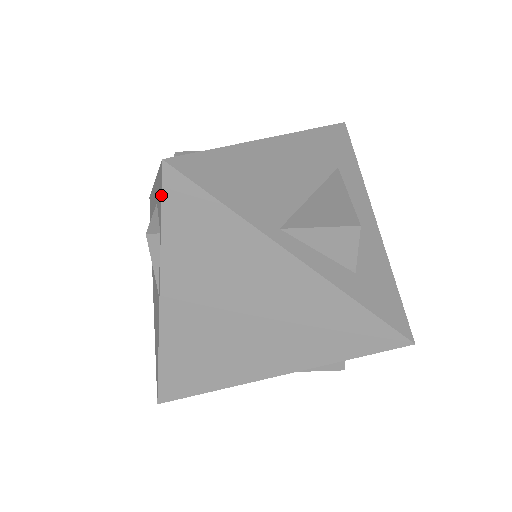
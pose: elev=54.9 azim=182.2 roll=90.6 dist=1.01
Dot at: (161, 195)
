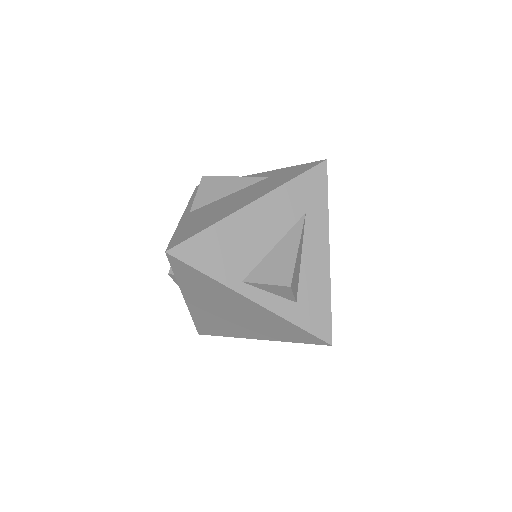
Dot at: (170, 264)
